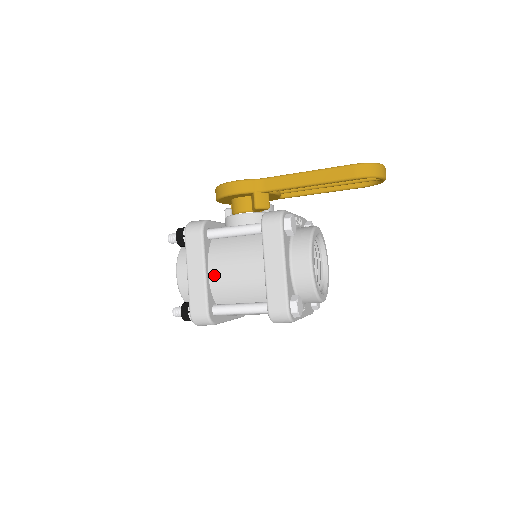
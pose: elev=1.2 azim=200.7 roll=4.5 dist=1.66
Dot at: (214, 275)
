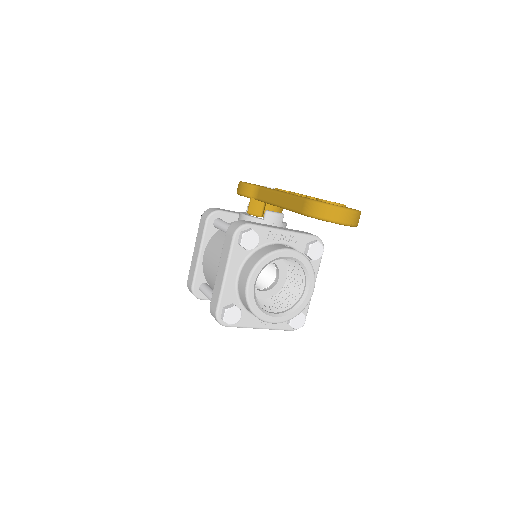
Dot at: (205, 259)
